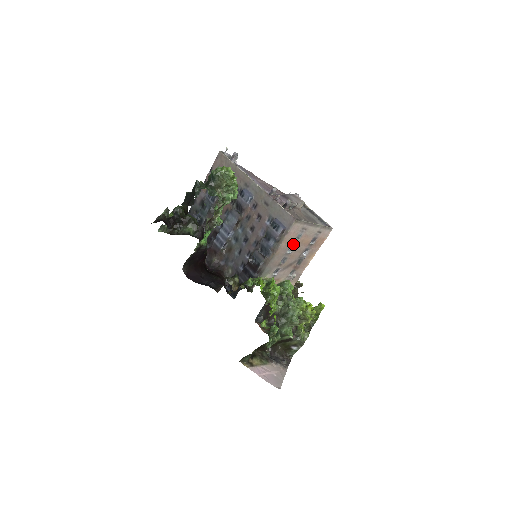
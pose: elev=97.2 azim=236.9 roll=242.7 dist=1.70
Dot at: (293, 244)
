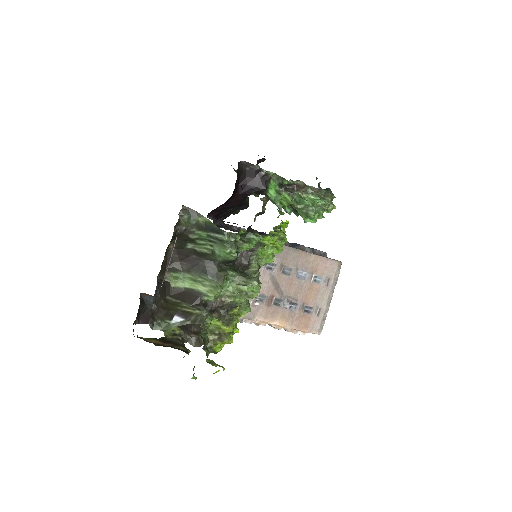
Dot at: (309, 275)
